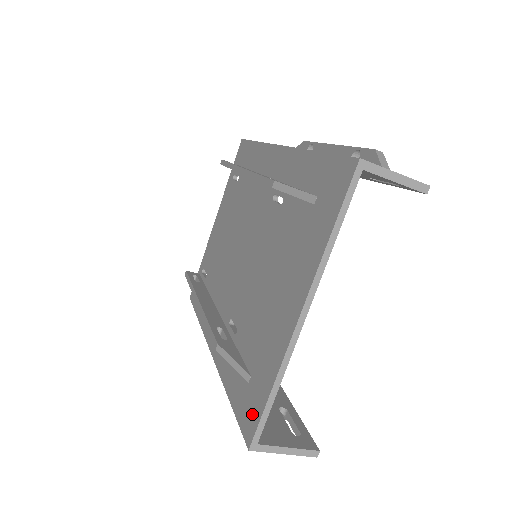
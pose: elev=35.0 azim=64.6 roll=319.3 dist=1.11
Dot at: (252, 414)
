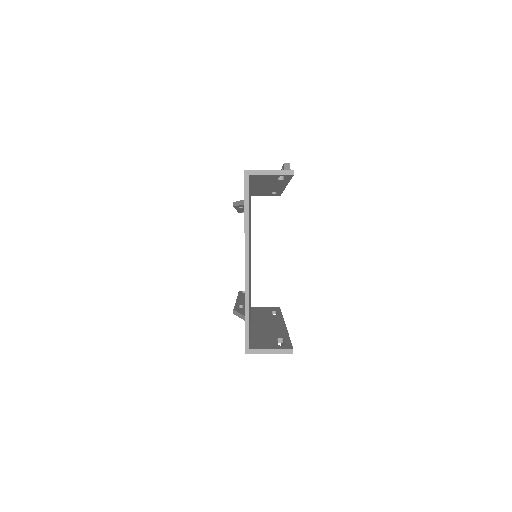
Dot at: occluded
